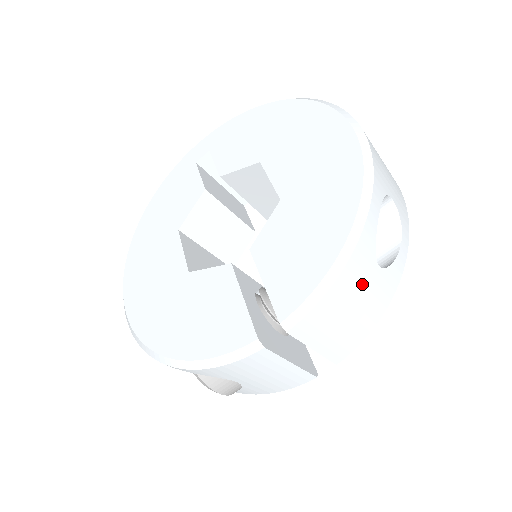
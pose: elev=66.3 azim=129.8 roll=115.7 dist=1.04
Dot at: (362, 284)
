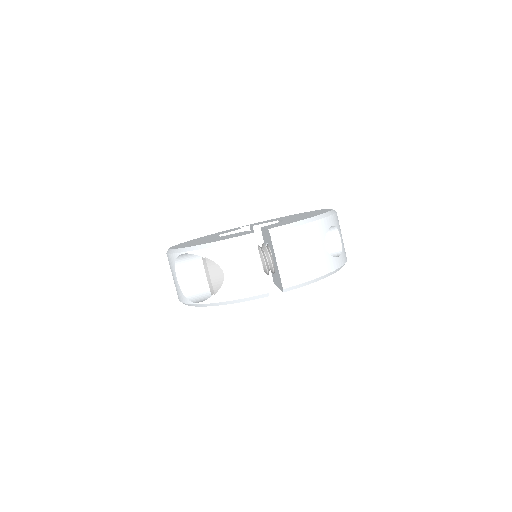
Dot at: (314, 243)
